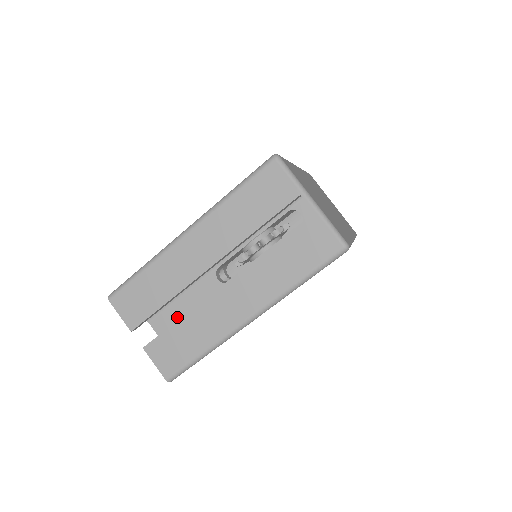
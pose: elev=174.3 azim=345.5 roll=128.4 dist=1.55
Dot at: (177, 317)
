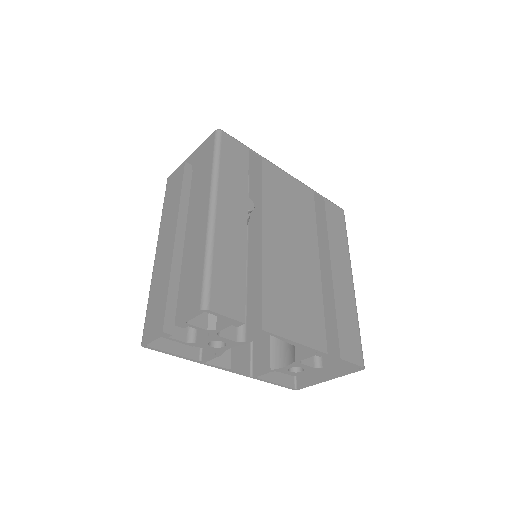
Dot at: occluded
